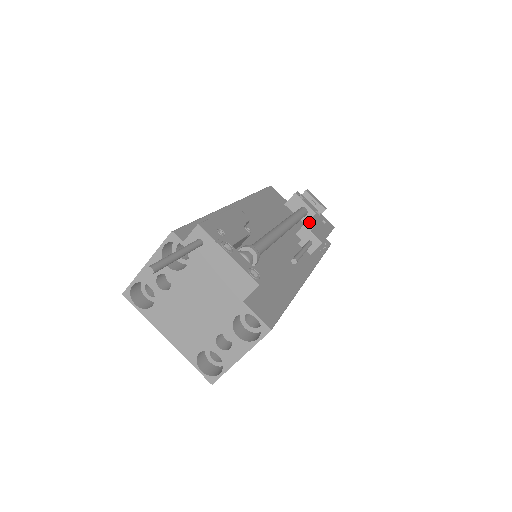
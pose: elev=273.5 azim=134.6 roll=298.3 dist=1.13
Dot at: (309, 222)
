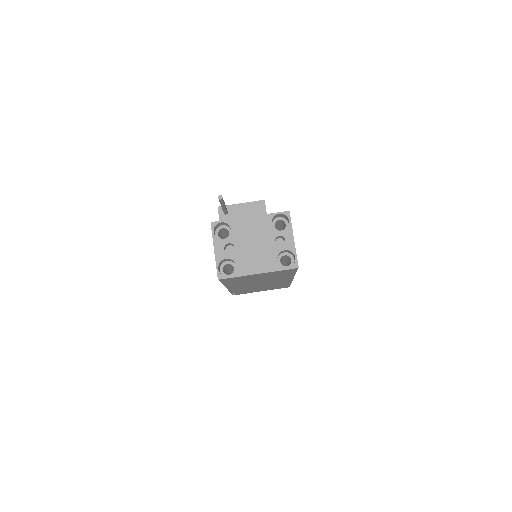
Dot at: occluded
